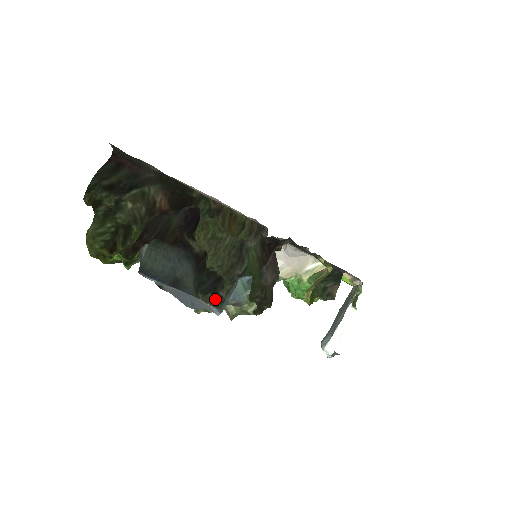
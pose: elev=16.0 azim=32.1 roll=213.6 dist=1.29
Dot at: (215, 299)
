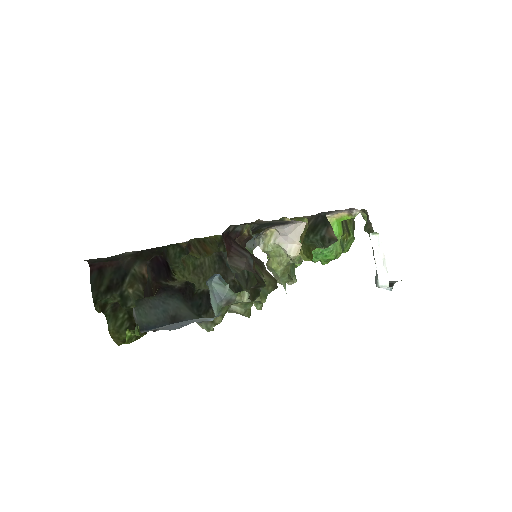
Dot at: occluded
